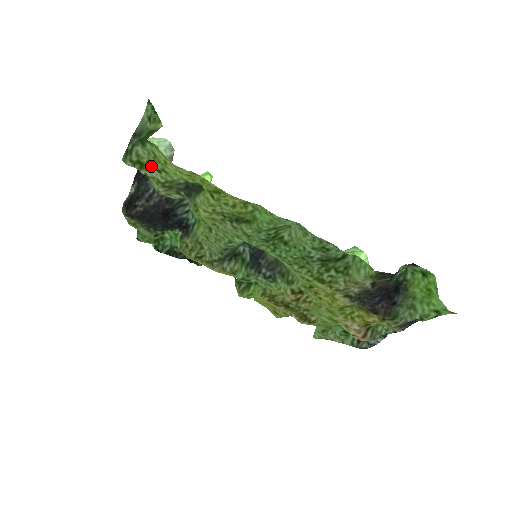
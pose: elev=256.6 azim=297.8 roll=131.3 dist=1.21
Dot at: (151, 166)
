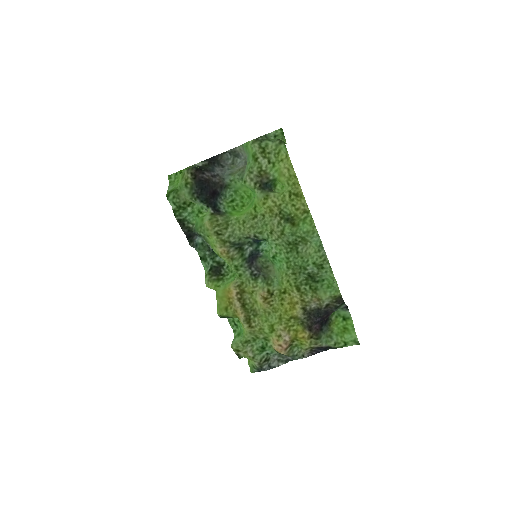
Dot at: (267, 156)
